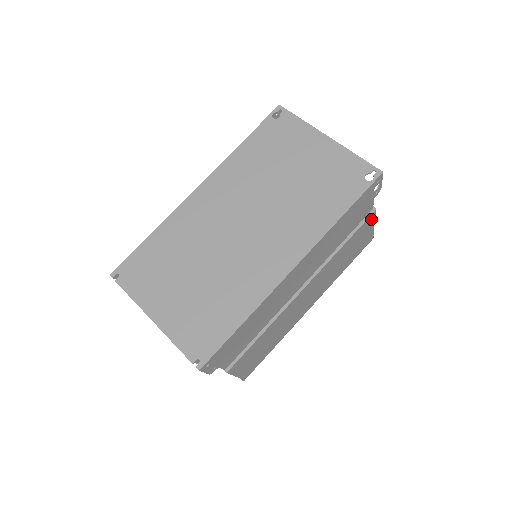
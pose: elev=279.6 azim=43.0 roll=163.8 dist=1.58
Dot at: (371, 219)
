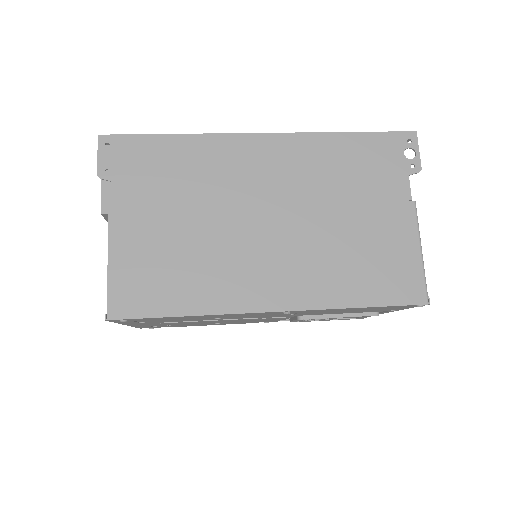
Dot at: (408, 217)
